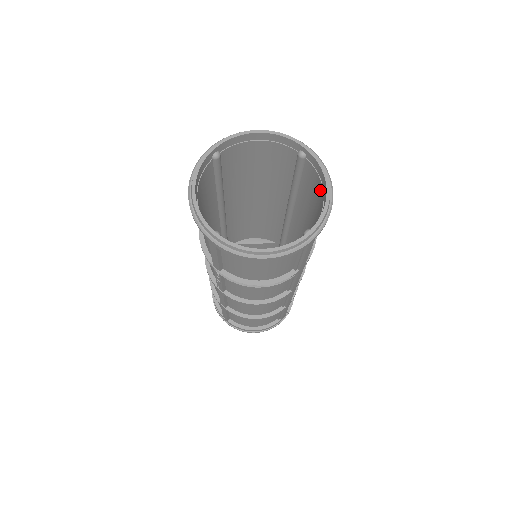
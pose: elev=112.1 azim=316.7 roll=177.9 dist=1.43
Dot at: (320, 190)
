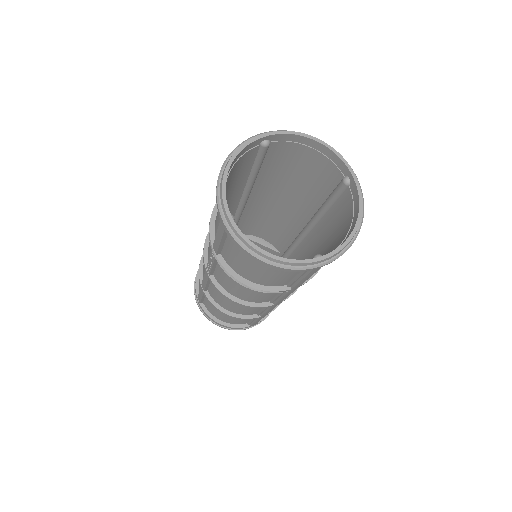
Dot at: (348, 222)
